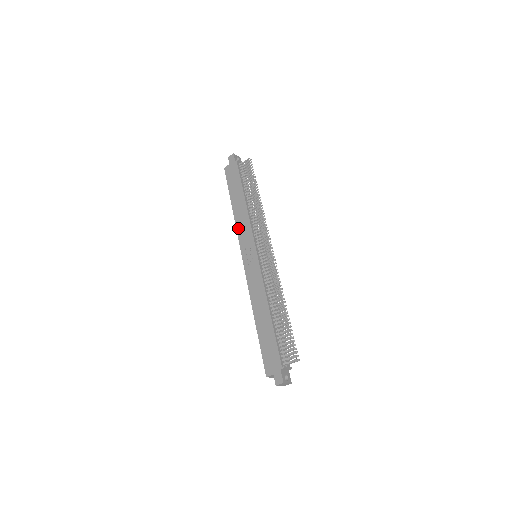
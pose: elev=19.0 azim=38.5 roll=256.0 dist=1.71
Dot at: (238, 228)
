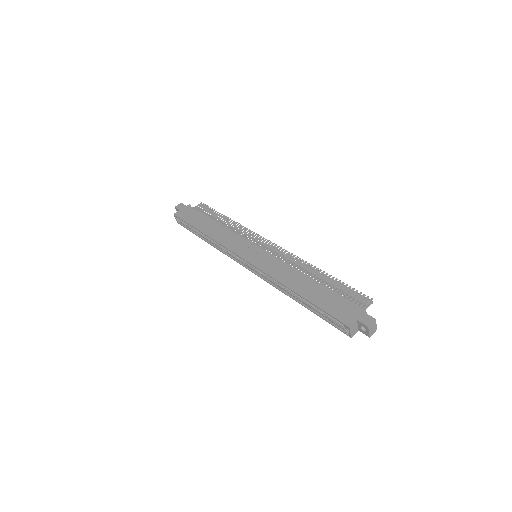
Dot at: (221, 242)
